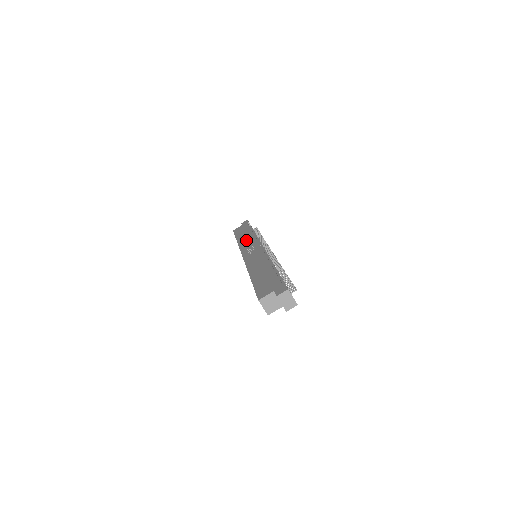
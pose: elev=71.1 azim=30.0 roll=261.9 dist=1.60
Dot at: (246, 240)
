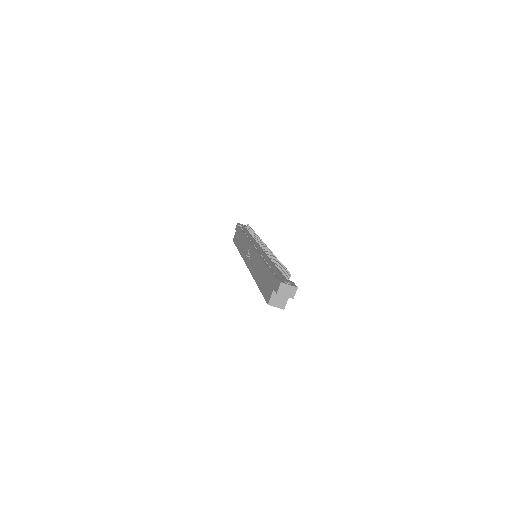
Dot at: (243, 246)
